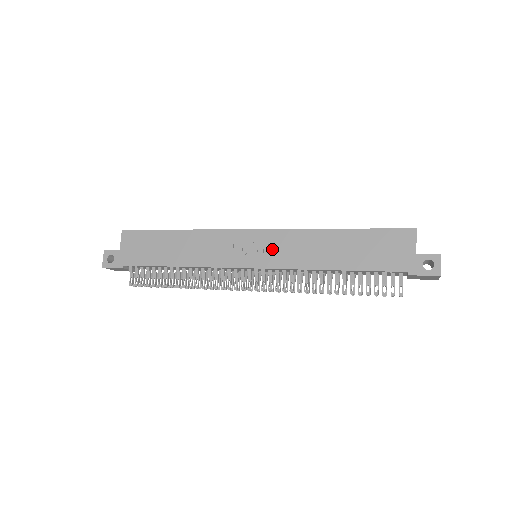
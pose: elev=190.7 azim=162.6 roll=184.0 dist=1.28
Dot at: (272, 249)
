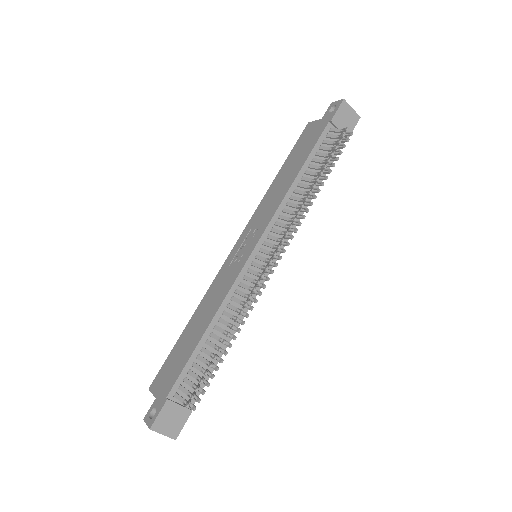
Dot at: (254, 230)
